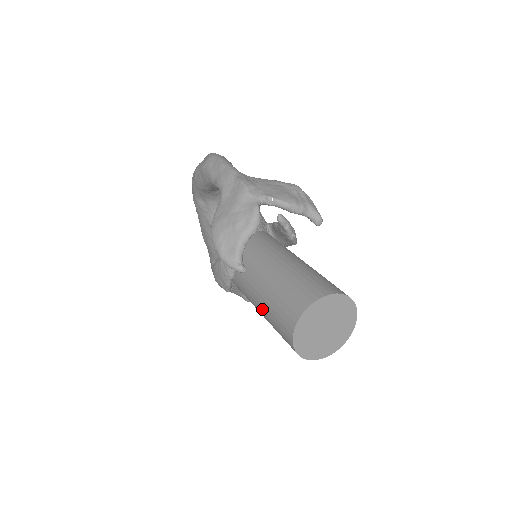
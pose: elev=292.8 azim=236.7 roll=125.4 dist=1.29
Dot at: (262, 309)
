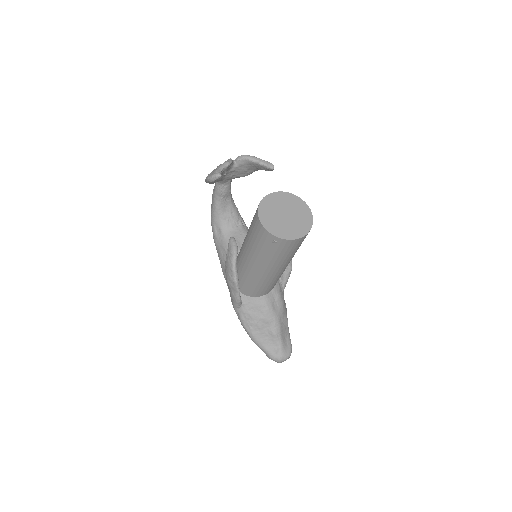
Dot at: (248, 241)
